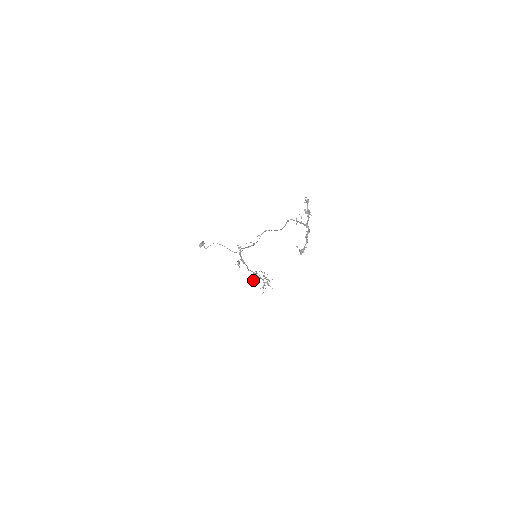
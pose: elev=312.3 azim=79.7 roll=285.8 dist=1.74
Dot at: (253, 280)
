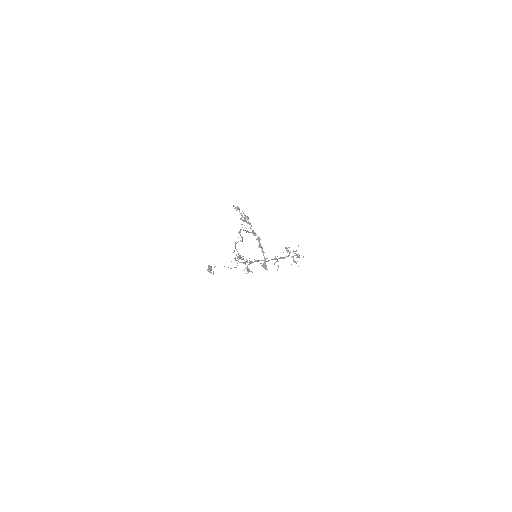
Dot at: (278, 266)
